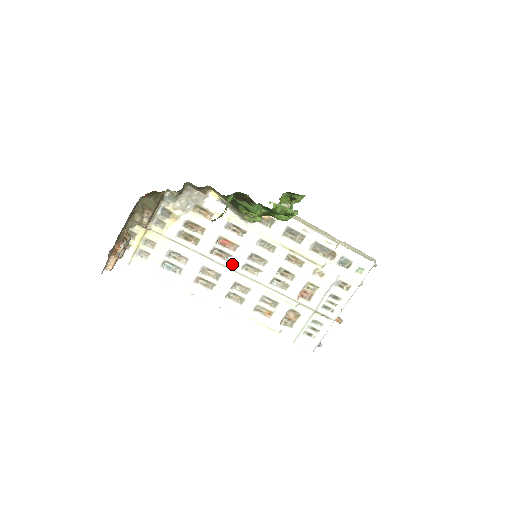
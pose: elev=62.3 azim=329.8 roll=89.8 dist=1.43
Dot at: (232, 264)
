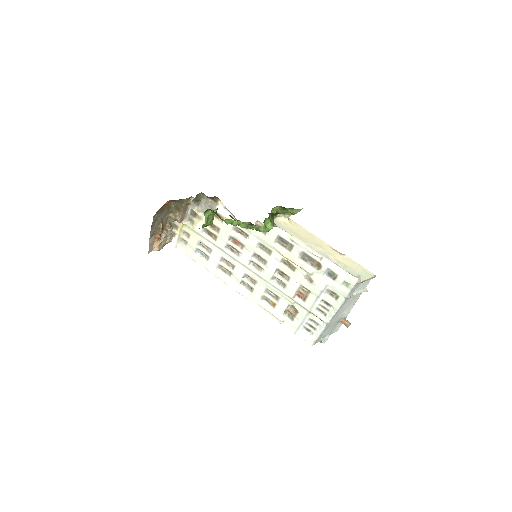
Dot at: (241, 259)
